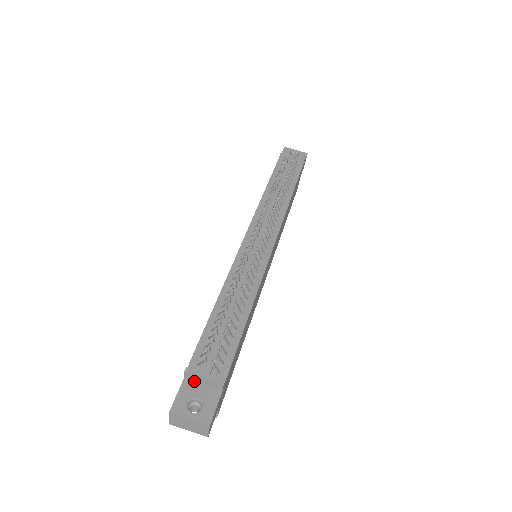
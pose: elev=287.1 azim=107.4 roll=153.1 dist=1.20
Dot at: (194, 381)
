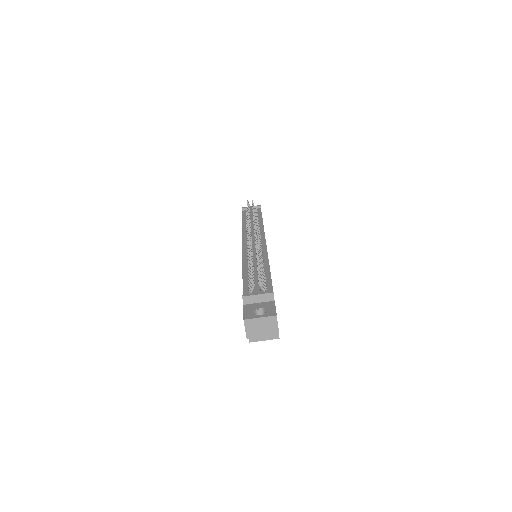
Dot at: (251, 304)
